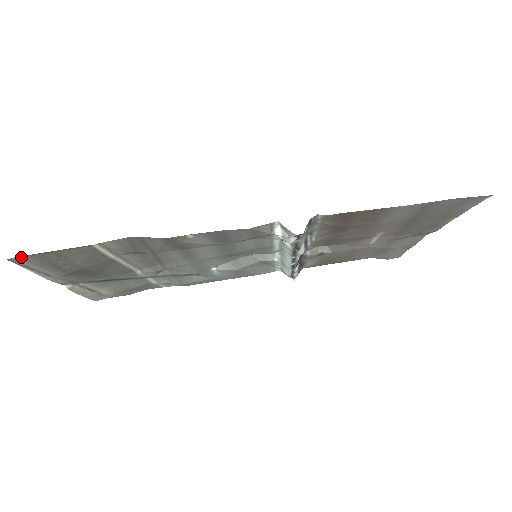
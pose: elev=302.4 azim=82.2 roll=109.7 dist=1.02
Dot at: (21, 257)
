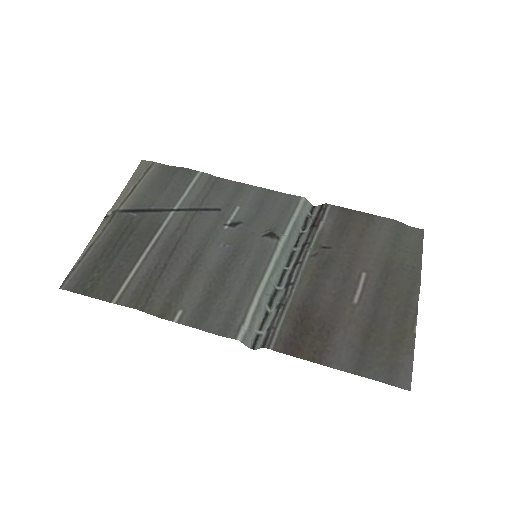
Dot at: (68, 287)
